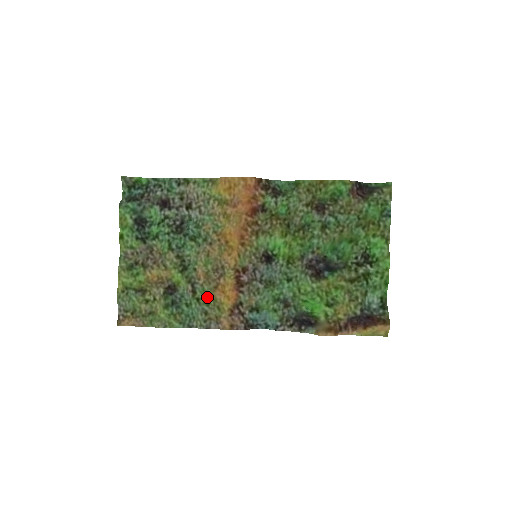
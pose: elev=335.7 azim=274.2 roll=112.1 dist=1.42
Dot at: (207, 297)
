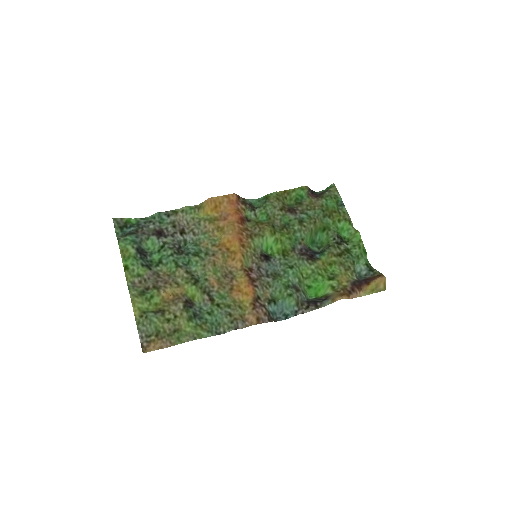
Dot at: (226, 300)
